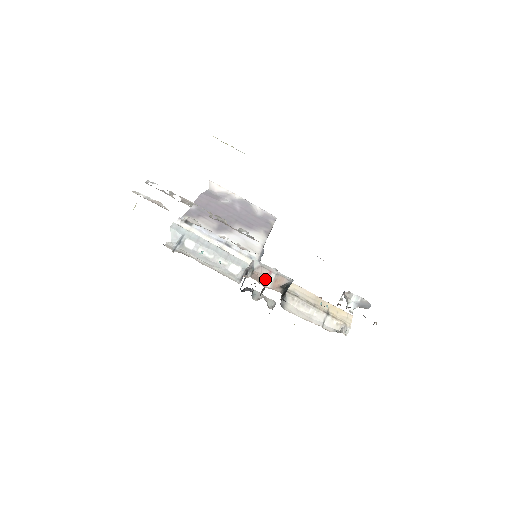
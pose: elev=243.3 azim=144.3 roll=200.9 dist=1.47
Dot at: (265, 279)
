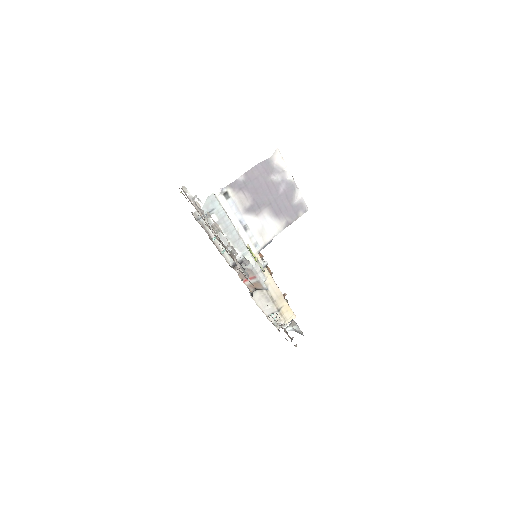
Dot at: occluded
